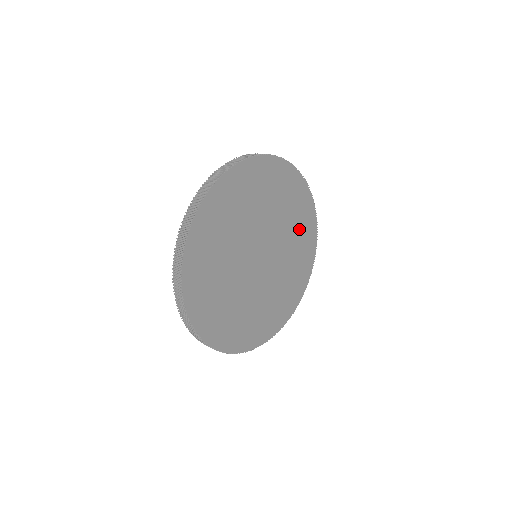
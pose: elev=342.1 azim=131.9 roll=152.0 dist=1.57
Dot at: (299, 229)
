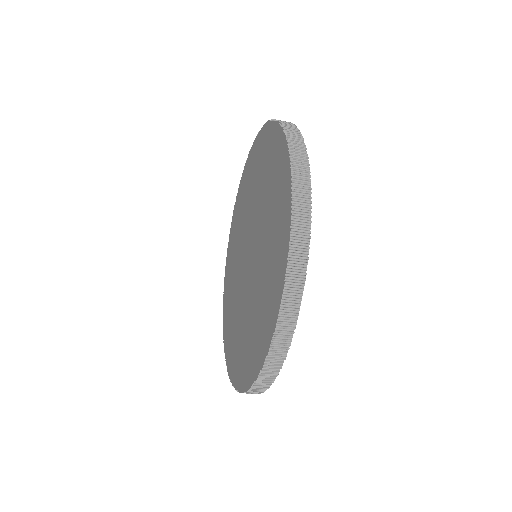
Dot at: occluded
